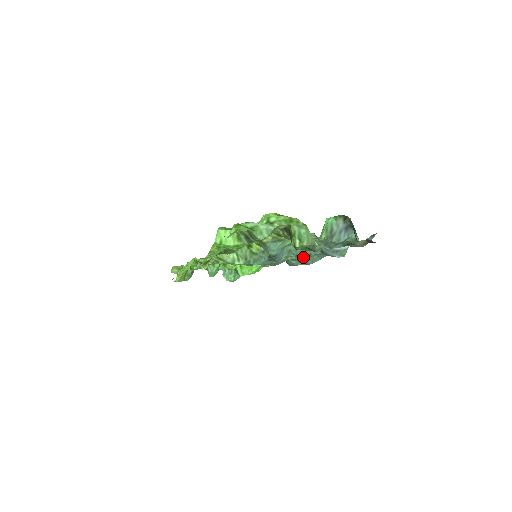
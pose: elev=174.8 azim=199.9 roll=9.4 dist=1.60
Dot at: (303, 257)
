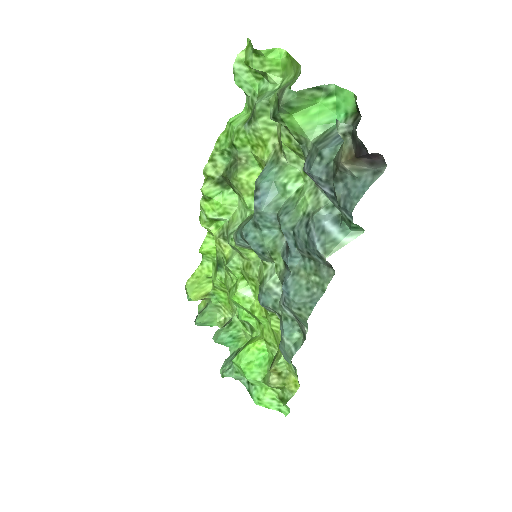
Dot at: (284, 229)
